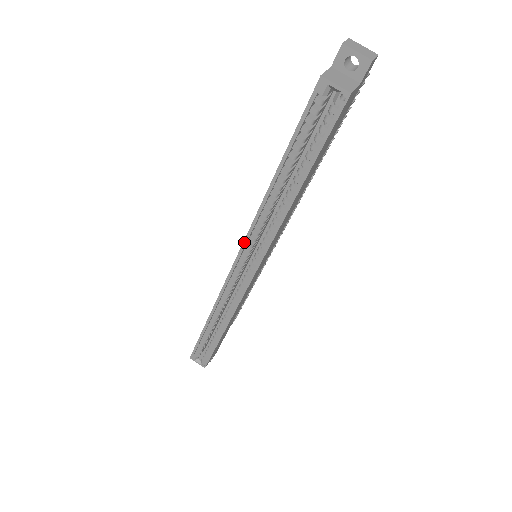
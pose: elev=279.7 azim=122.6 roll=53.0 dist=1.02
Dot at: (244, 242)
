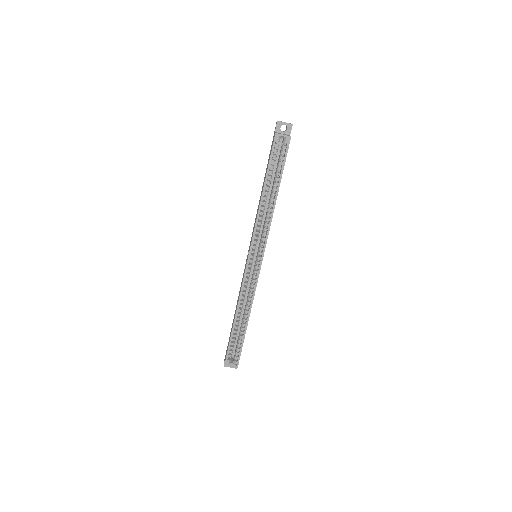
Dot at: (252, 241)
